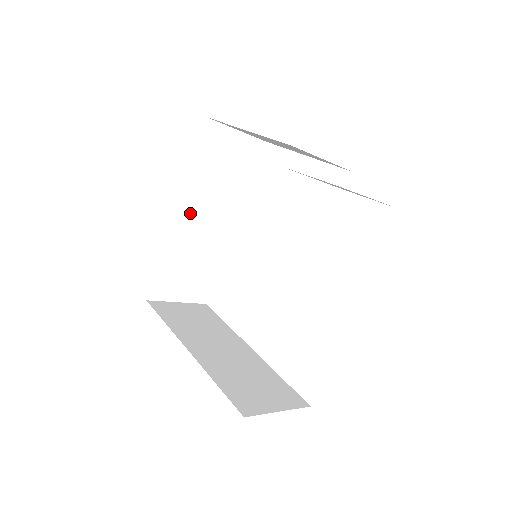
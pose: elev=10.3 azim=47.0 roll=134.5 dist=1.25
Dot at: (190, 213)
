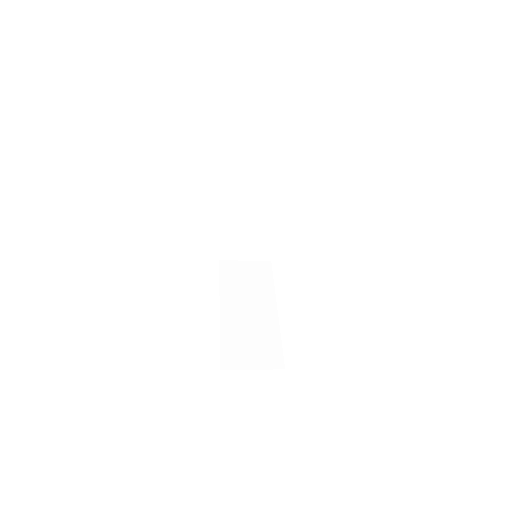
Dot at: (235, 205)
